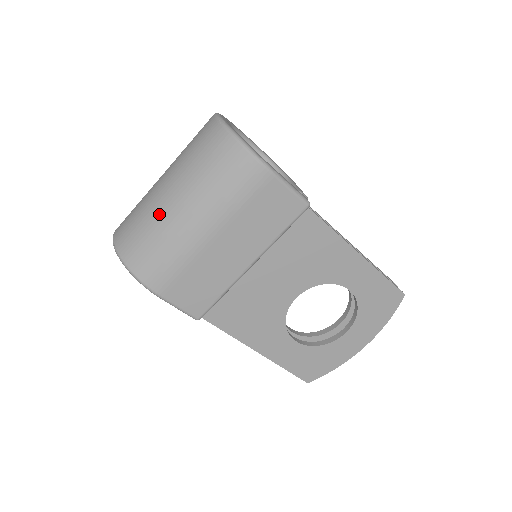
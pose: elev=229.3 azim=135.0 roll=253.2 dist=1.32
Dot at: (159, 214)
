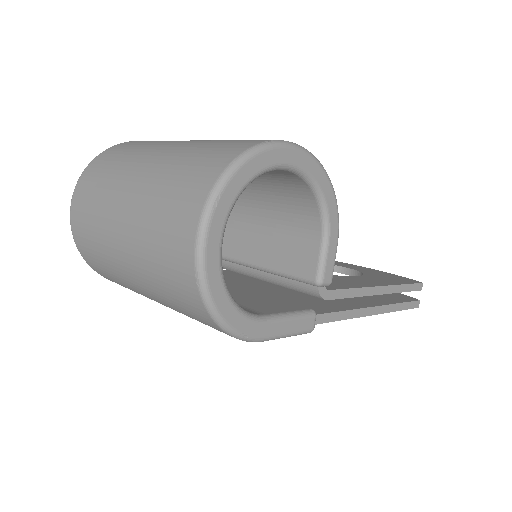
Dot at: (117, 271)
